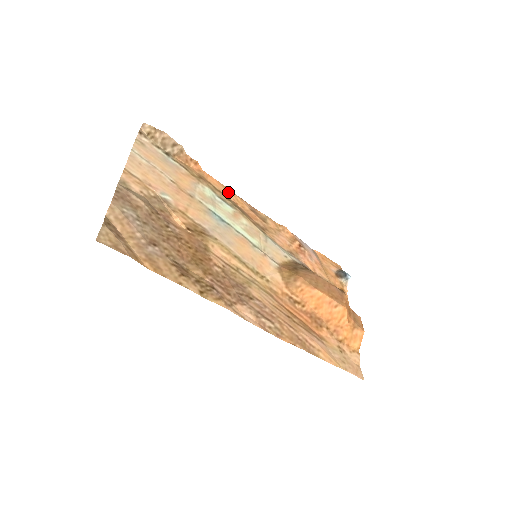
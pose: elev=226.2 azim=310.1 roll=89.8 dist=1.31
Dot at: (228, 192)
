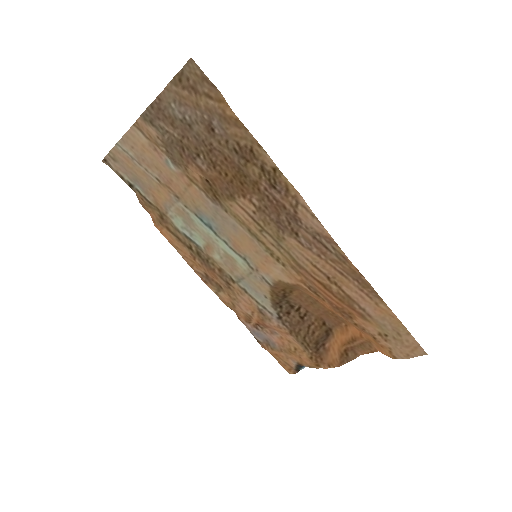
Dot at: (181, 251)
